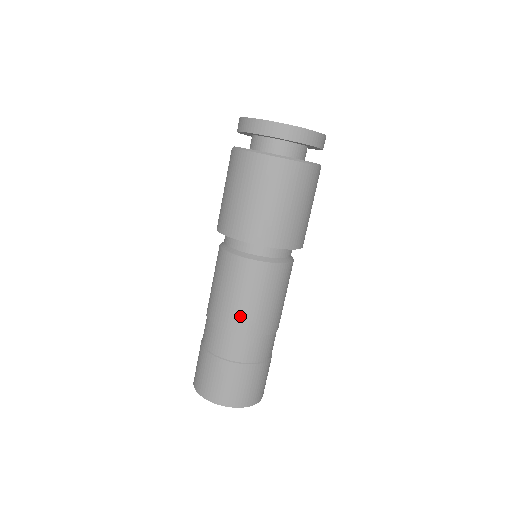
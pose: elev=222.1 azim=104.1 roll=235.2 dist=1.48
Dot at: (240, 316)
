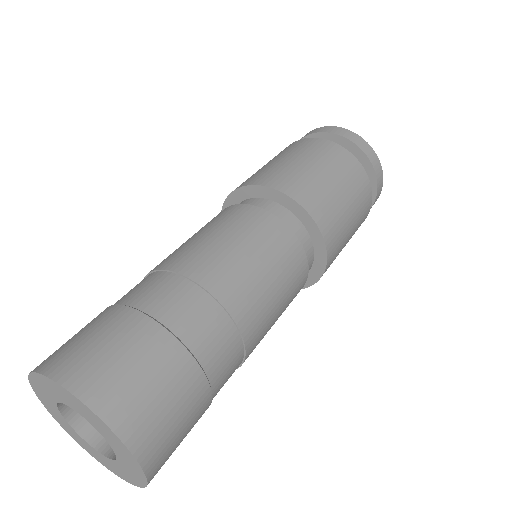
Dot at: (219, 265)
